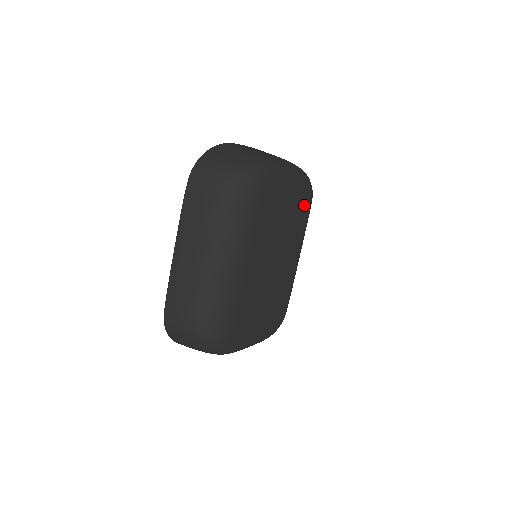
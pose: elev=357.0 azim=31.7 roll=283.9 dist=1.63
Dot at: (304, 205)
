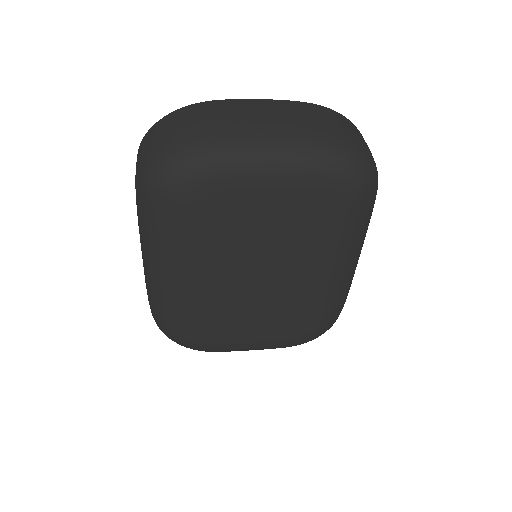
Dot at: (326, 206)
